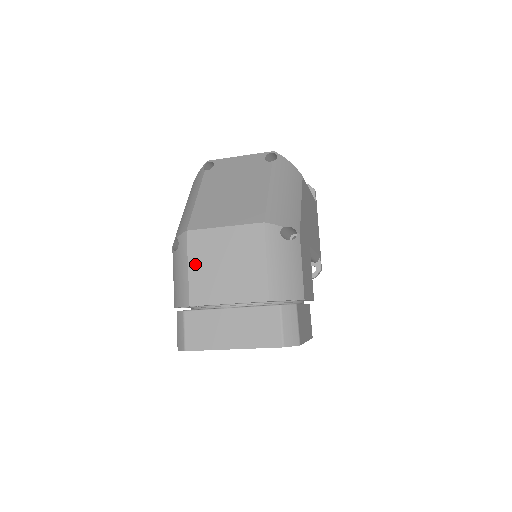
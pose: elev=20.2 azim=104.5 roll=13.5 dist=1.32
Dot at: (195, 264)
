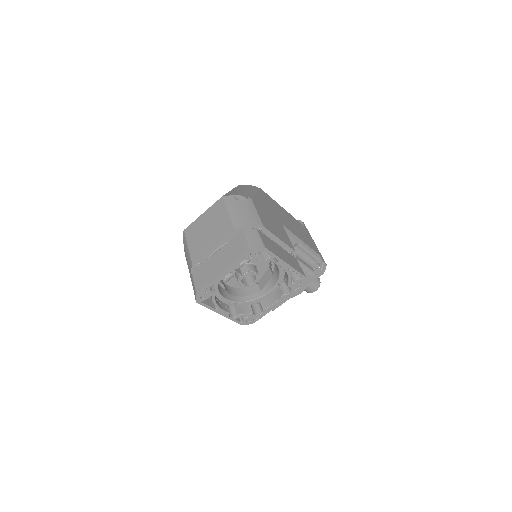
Dot at: (191, 242)
